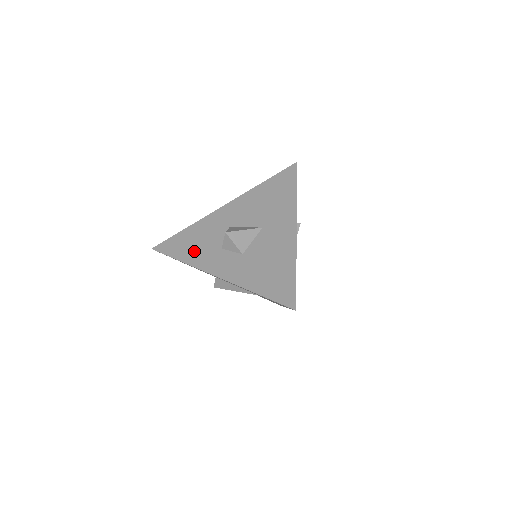
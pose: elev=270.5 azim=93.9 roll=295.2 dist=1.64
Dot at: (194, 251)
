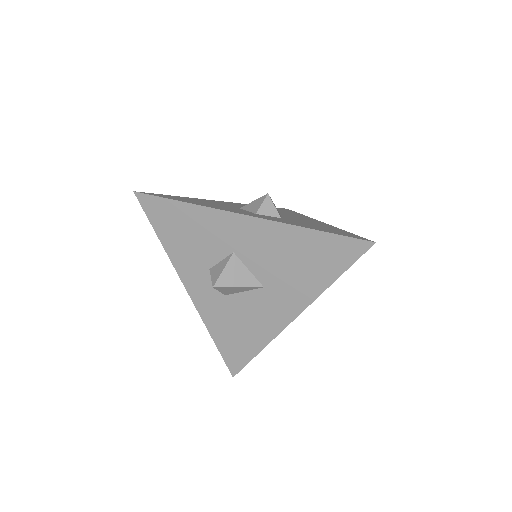
Dot at: (180, 244)
